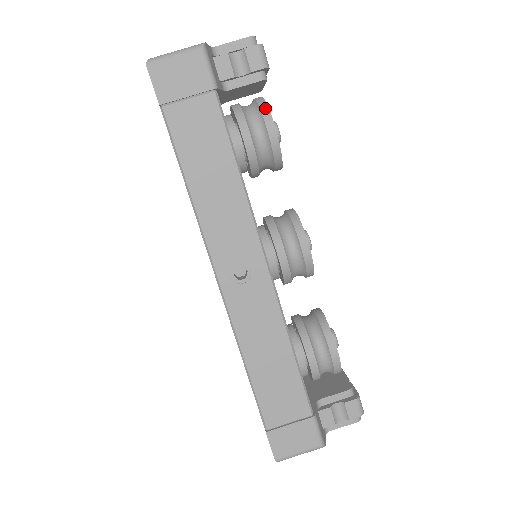
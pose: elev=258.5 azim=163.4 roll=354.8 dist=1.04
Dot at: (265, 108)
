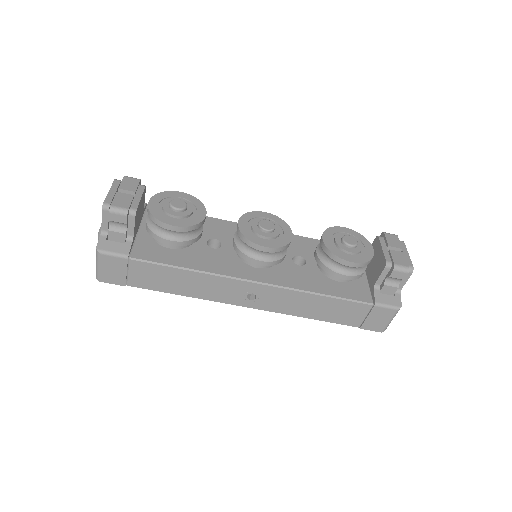
Dot at: (155, 221)
